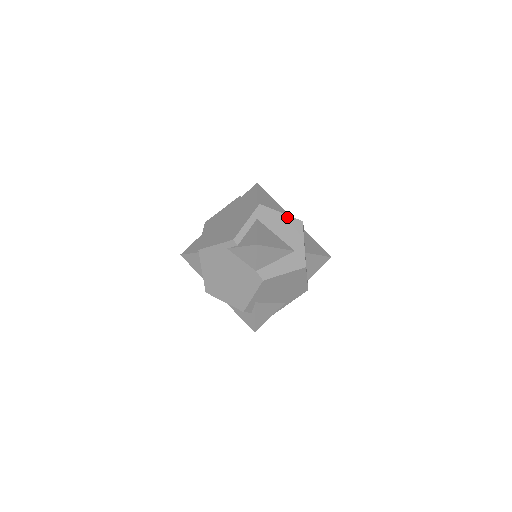
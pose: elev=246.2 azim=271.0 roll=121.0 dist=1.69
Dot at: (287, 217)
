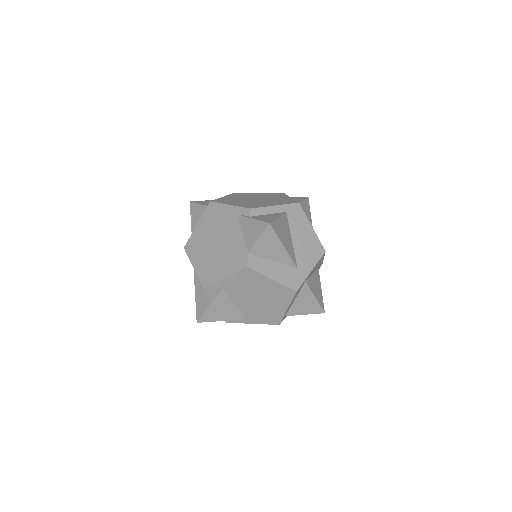
Dot at: (314, 235)
